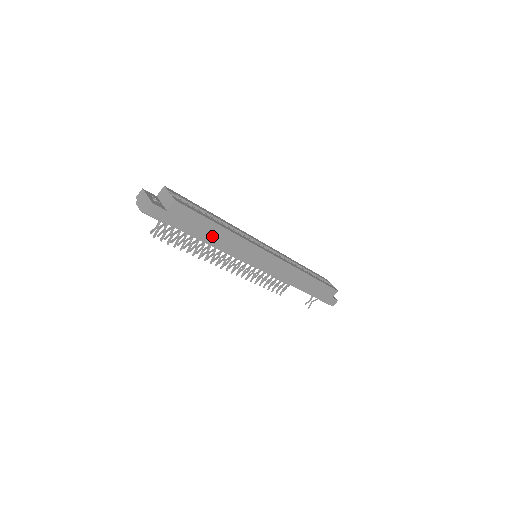
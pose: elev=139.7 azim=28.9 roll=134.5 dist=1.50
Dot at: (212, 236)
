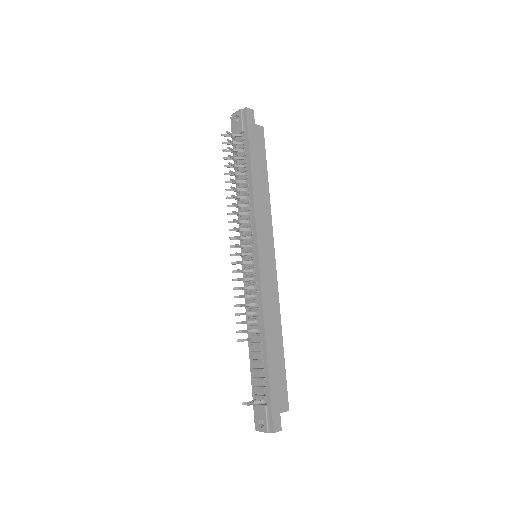
Dot at: (258, 177)
